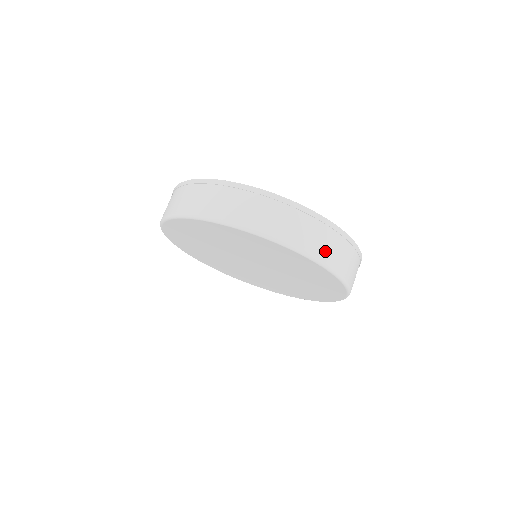
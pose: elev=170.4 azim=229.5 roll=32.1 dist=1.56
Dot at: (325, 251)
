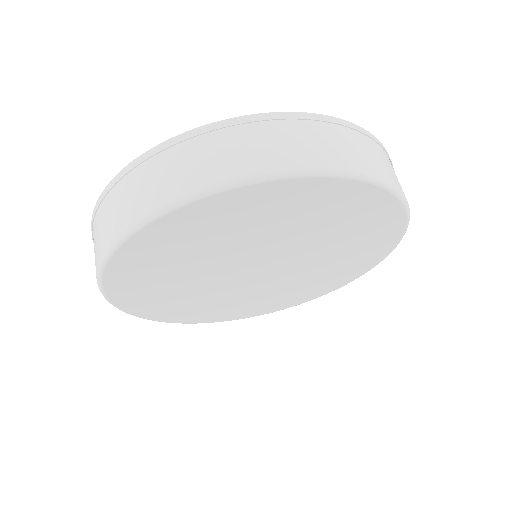
Dot at: (272, 155)
